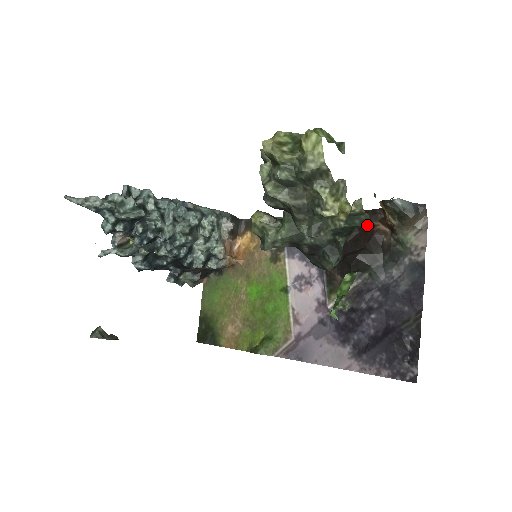
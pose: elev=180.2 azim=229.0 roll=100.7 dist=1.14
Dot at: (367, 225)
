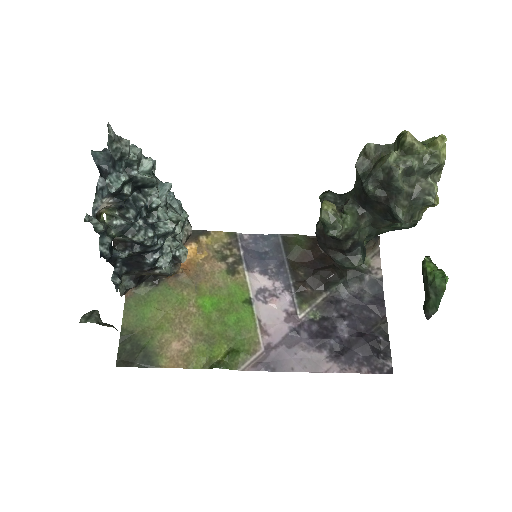
Dot at: occluded
